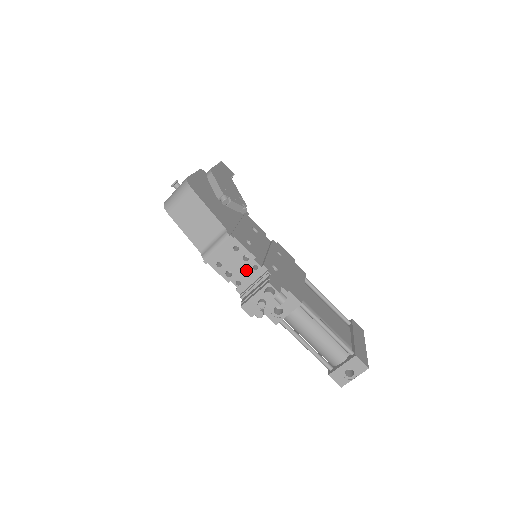
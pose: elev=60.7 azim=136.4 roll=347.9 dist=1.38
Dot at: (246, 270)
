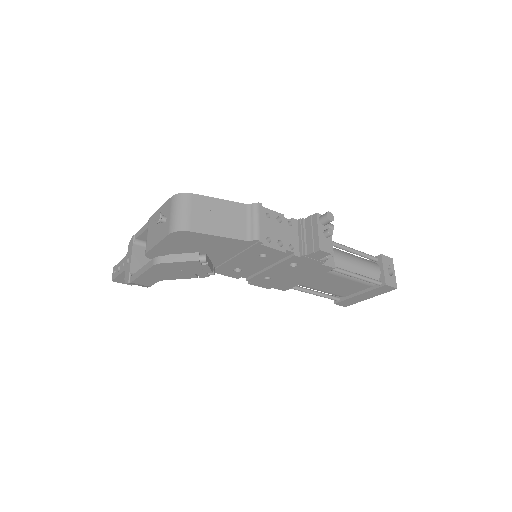
Dot at: (287, 231)
